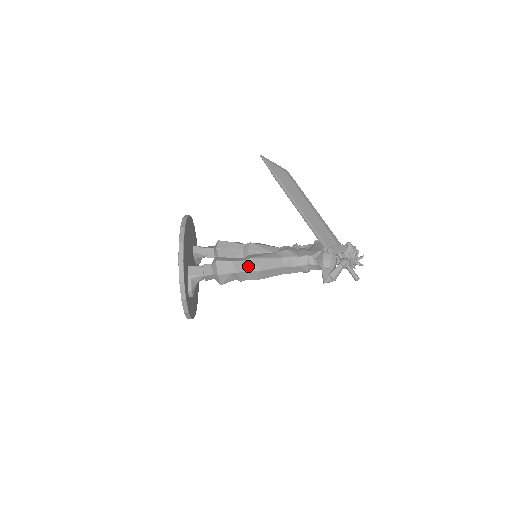
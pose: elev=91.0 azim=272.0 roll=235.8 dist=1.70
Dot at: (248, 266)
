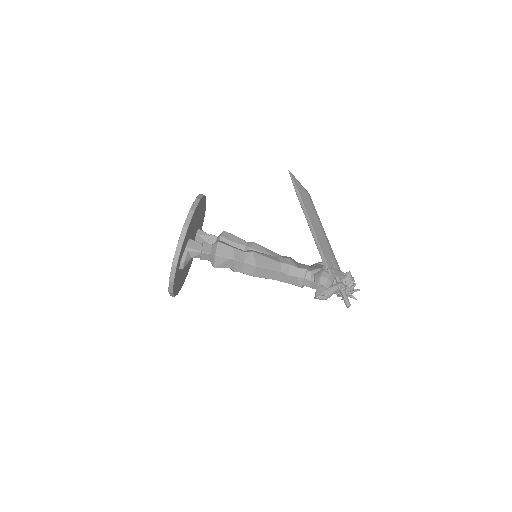
Dot at: (247, 258)
